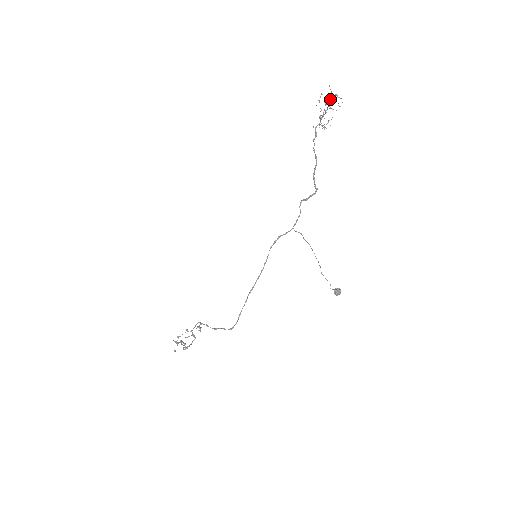
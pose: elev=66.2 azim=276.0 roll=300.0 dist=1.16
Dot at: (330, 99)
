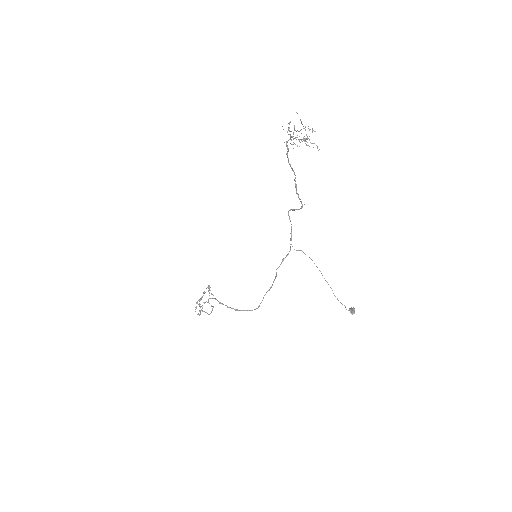
Dot at: occluded
